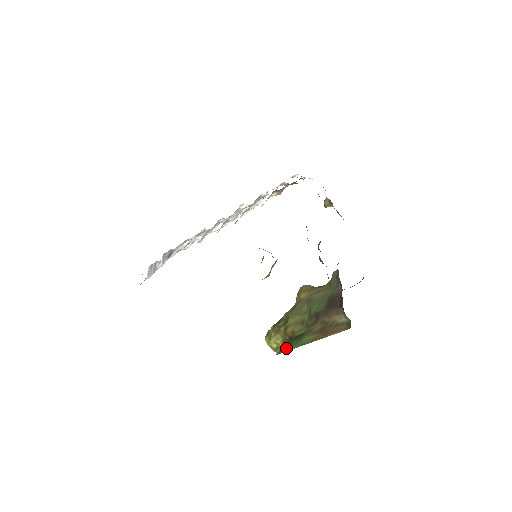
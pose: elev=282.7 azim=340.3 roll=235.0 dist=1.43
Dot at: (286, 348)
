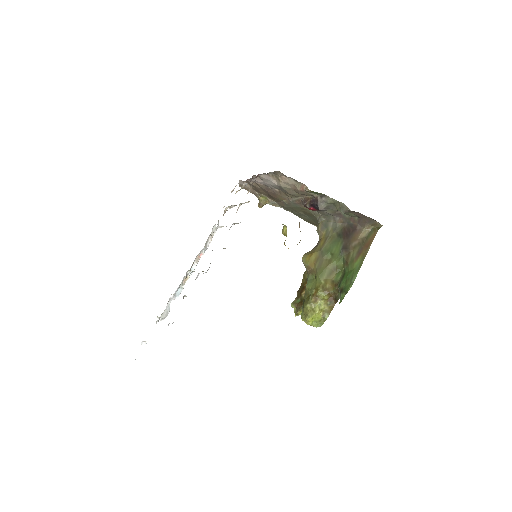
Dot at: (349, 283)
